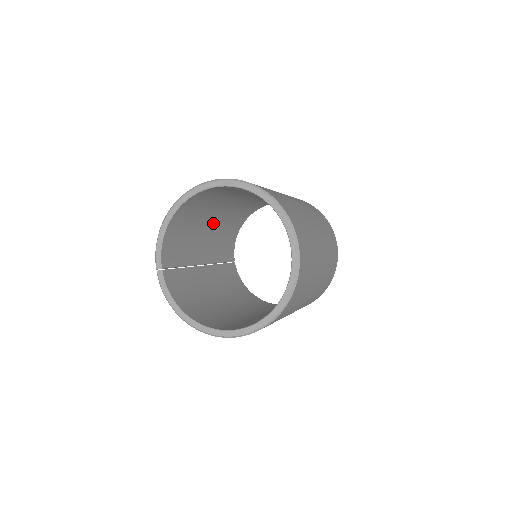
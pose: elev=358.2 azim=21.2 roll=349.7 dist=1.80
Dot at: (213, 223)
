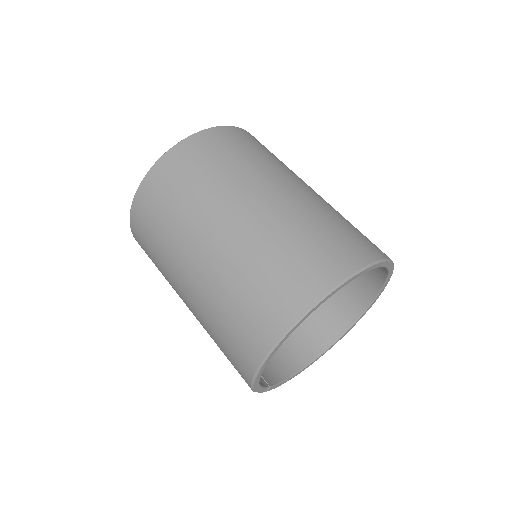
Dot at: occluded
